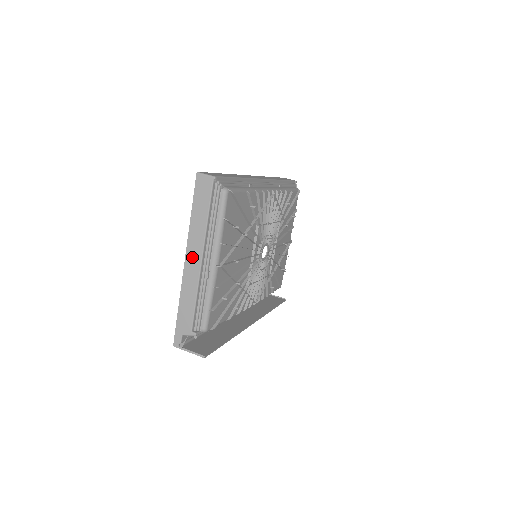
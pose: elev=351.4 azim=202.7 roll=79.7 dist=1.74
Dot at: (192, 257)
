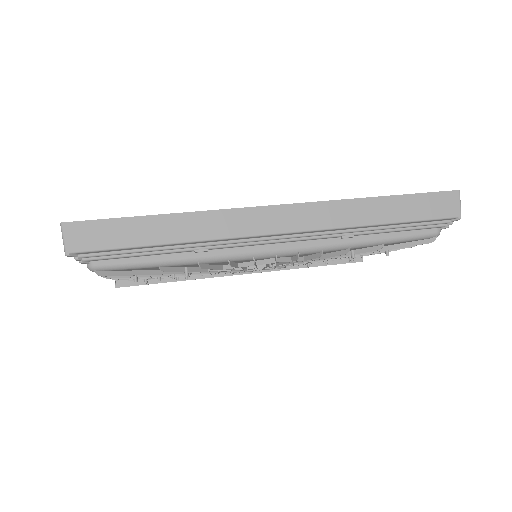
Dot at: occluded
